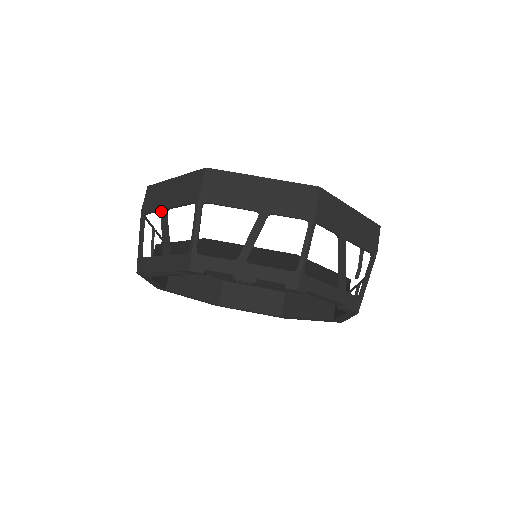
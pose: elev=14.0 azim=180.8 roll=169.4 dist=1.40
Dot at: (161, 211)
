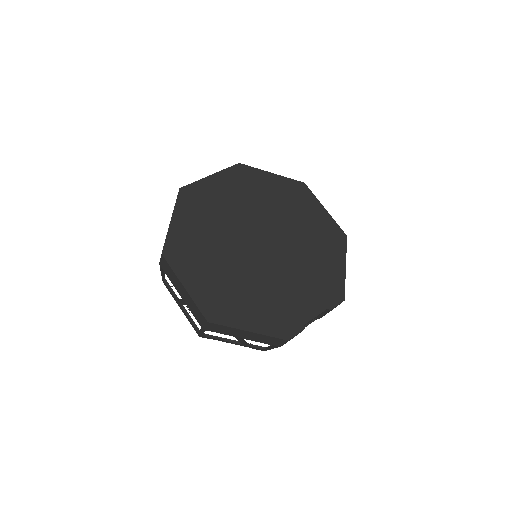
Dot at: occluded
